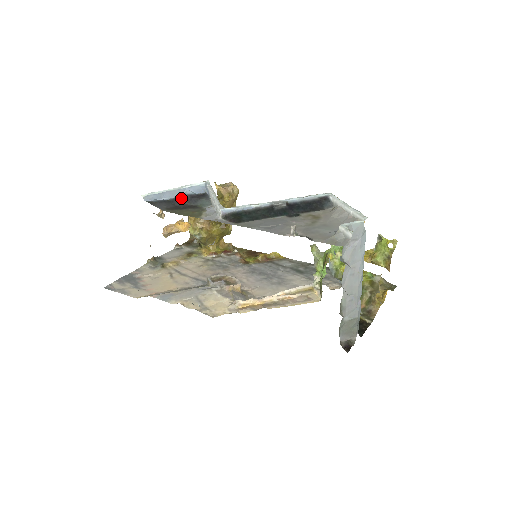
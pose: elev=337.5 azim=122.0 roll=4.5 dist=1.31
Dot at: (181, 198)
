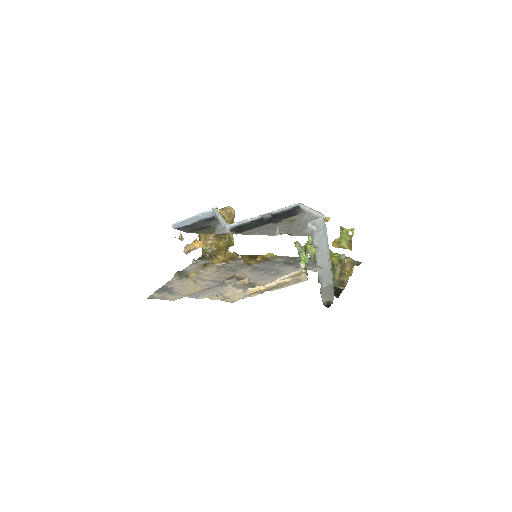
Dot at: (198, 222)
